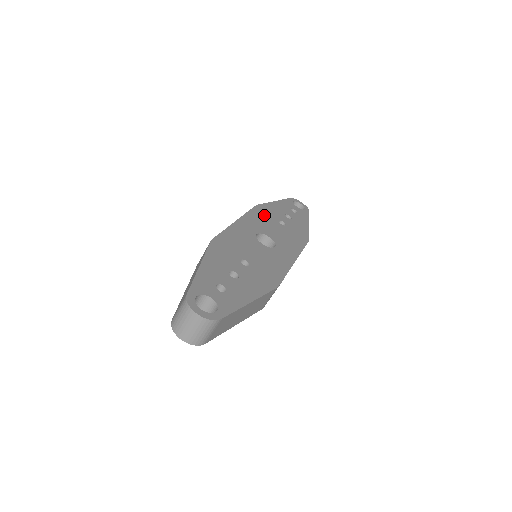
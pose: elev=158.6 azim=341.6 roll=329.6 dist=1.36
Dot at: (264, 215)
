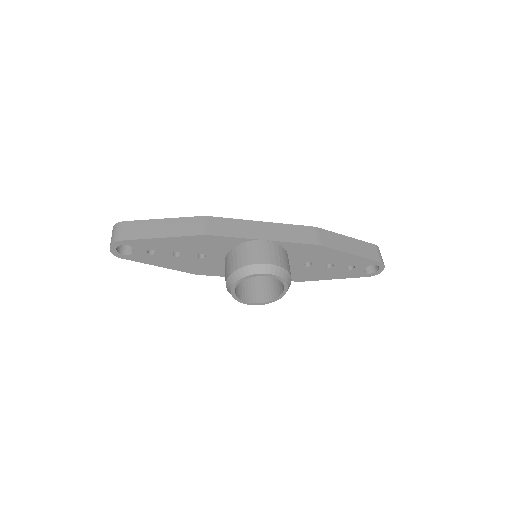
Dot at: occluded
